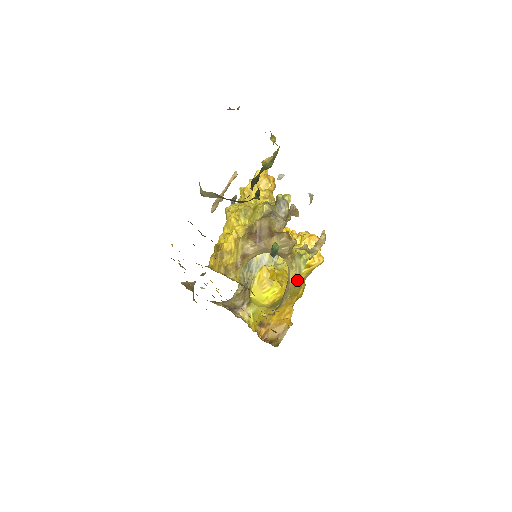
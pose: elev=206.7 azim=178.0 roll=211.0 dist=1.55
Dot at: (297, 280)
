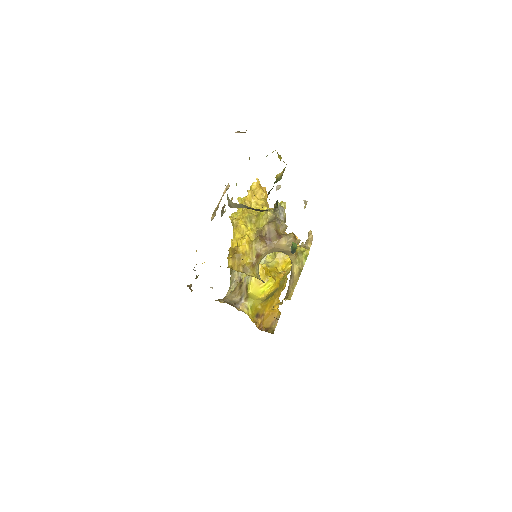
Dot at: occluded
